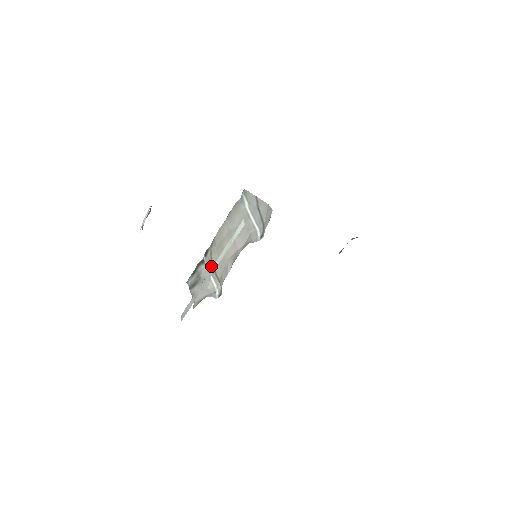
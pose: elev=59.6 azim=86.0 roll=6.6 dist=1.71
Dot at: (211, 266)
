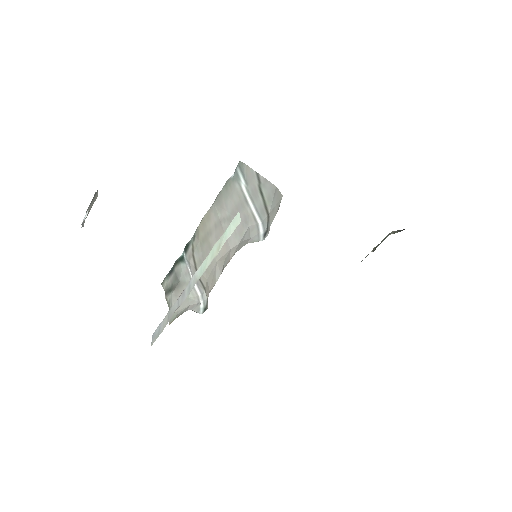
Dot at: (193, 267)
